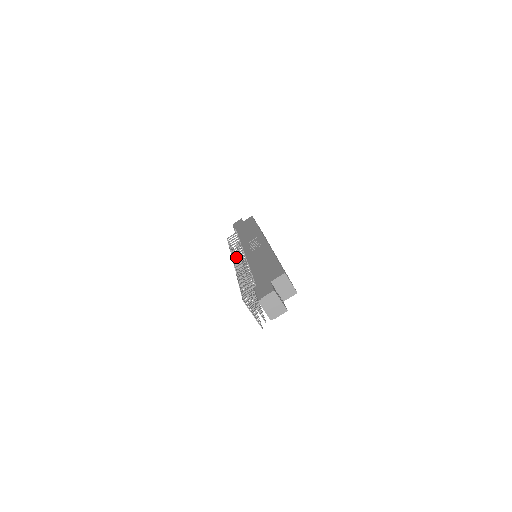
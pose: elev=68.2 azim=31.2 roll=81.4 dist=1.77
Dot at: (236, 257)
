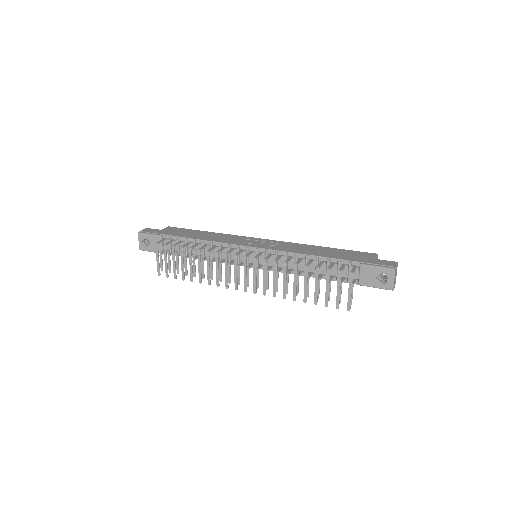
Dot at: (239, 253)
